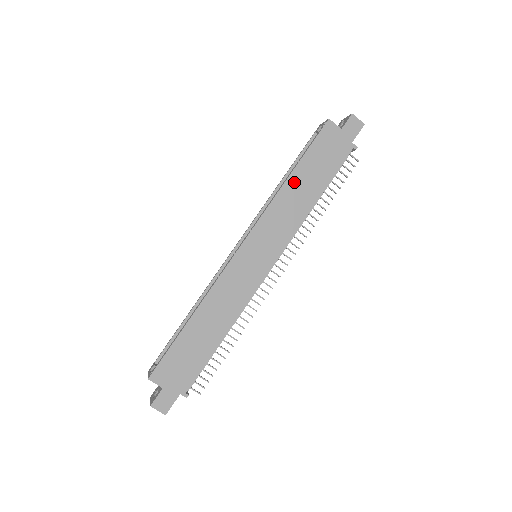
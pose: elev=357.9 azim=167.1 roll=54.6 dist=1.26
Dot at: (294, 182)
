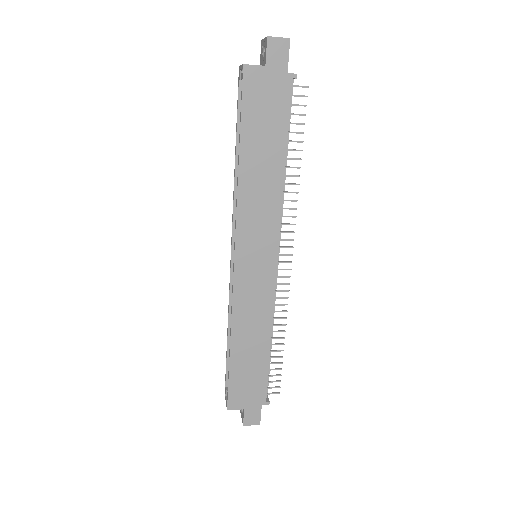
Dot at: (248, 165)
